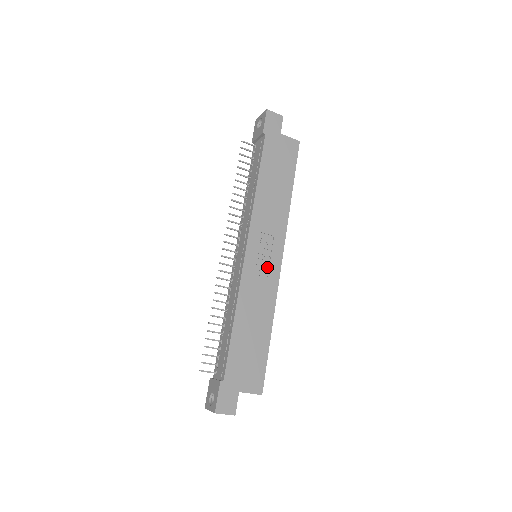
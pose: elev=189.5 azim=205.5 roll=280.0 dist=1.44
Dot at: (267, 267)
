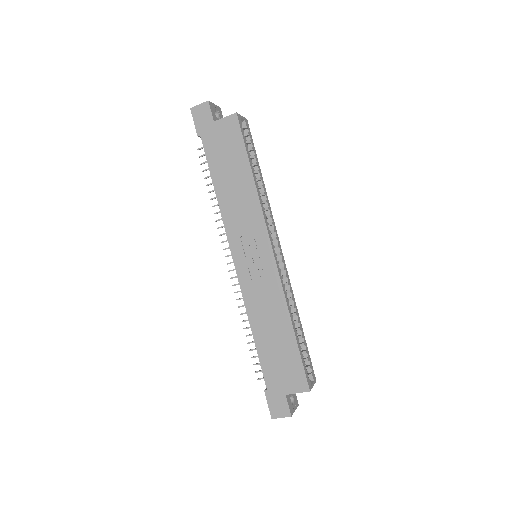
Dot at: (261, 267)
